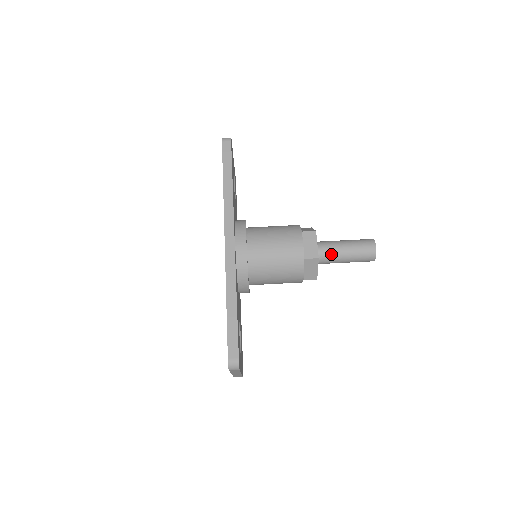
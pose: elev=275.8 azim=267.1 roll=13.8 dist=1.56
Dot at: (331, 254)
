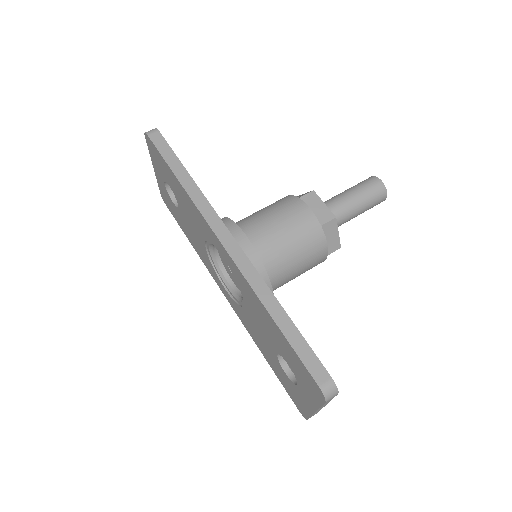
Dot at: (341, 211)
